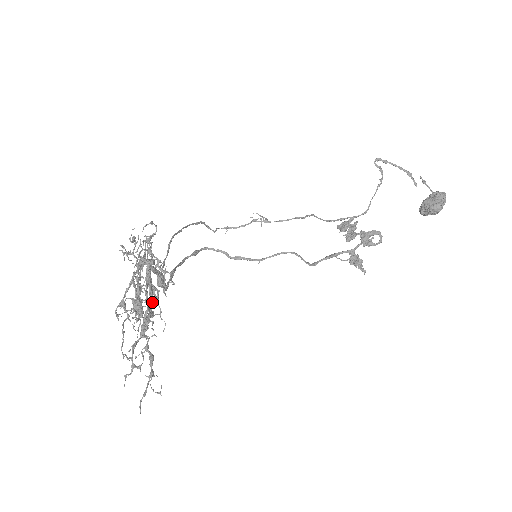
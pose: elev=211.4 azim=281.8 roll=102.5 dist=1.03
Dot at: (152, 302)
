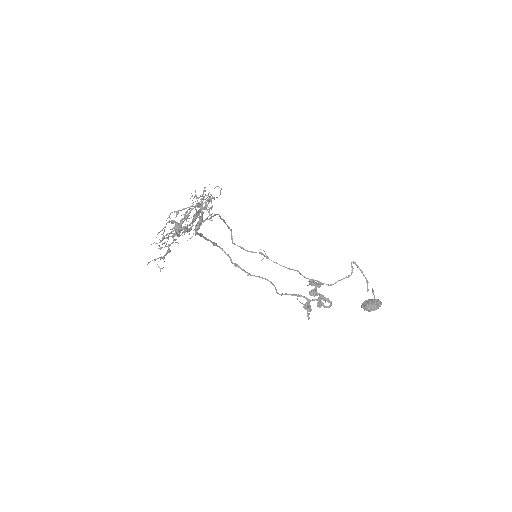
Dot at: (188, 229)
